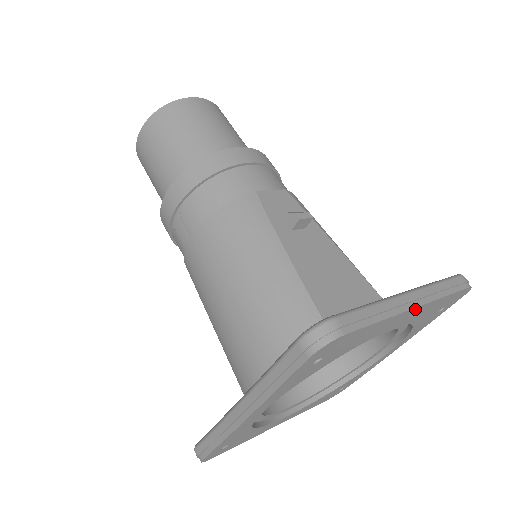
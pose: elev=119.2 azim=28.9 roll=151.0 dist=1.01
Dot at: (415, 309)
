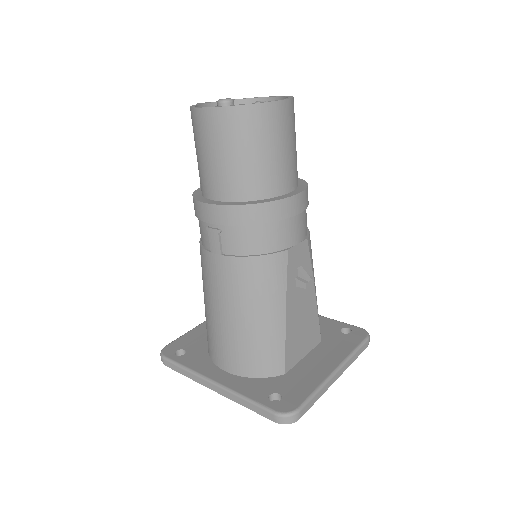
Dot at: occluded
